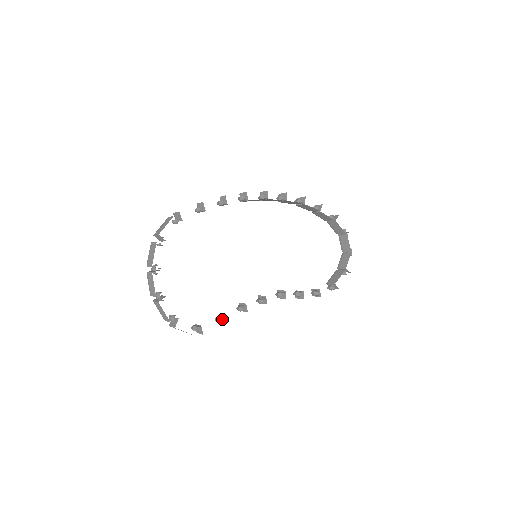
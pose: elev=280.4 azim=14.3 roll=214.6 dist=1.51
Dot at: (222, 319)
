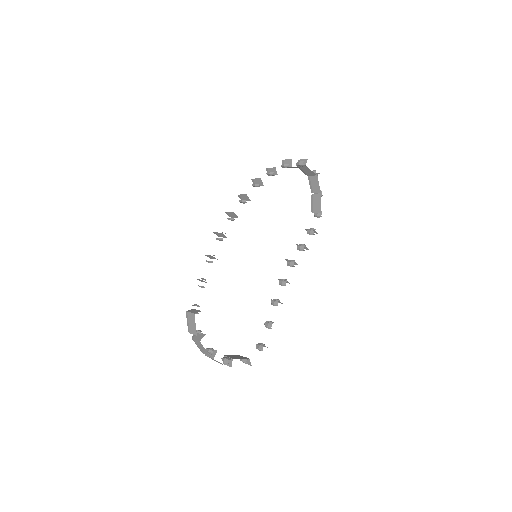
Dot at: (270, 323)
